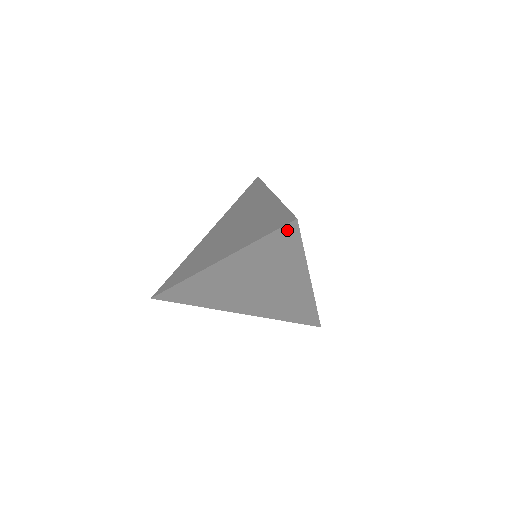
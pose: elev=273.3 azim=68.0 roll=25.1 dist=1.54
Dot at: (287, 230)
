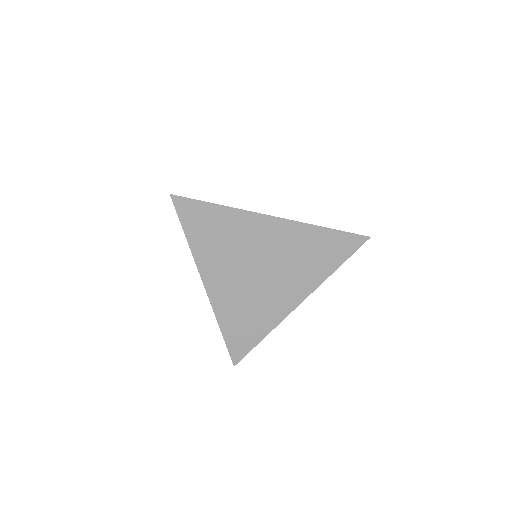
Dot at: (182, 208)
